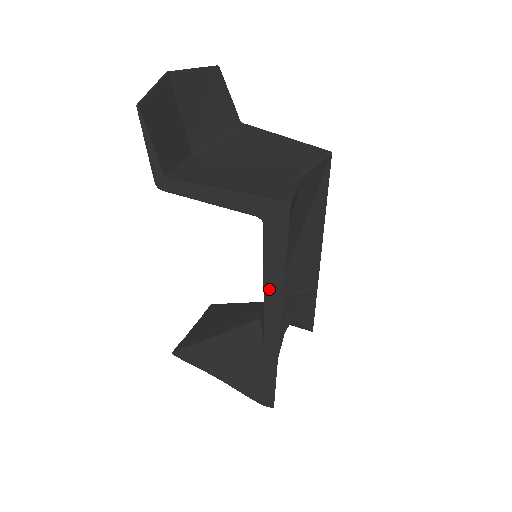
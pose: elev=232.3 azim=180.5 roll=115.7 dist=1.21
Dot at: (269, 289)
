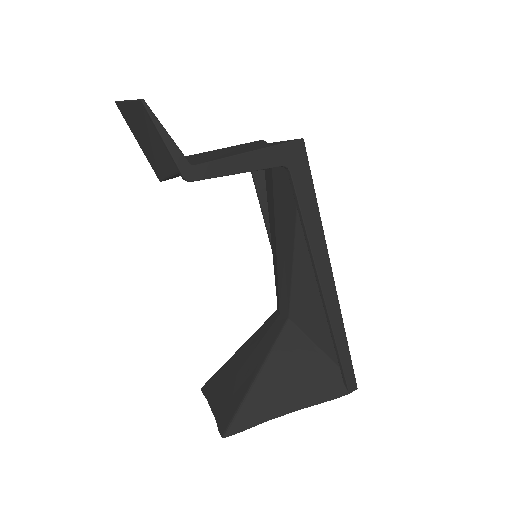
Dot at: (313, 240)
